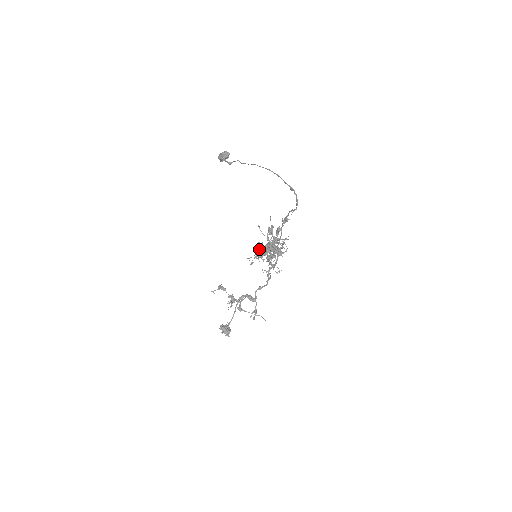
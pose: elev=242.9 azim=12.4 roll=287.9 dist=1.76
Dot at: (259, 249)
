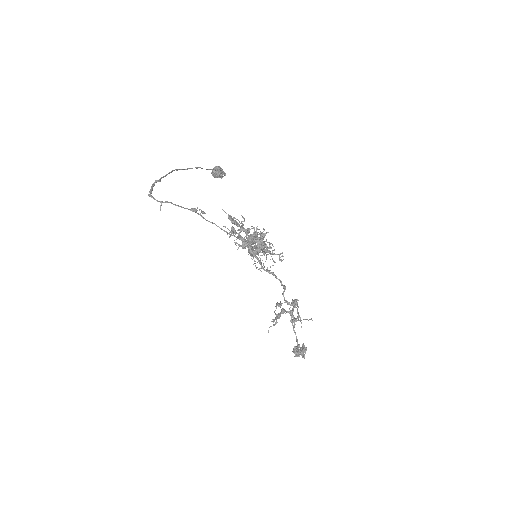
Dot at: (251, 247)
